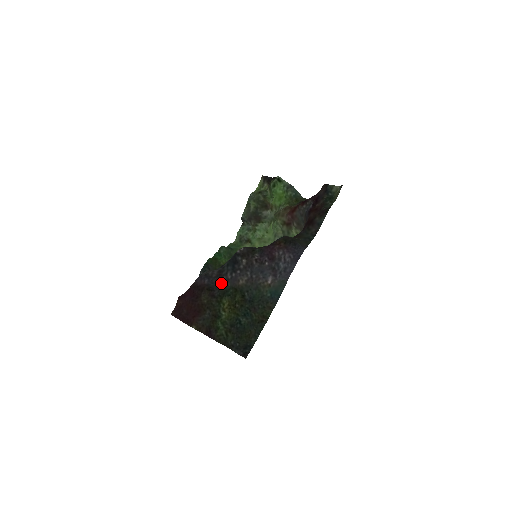
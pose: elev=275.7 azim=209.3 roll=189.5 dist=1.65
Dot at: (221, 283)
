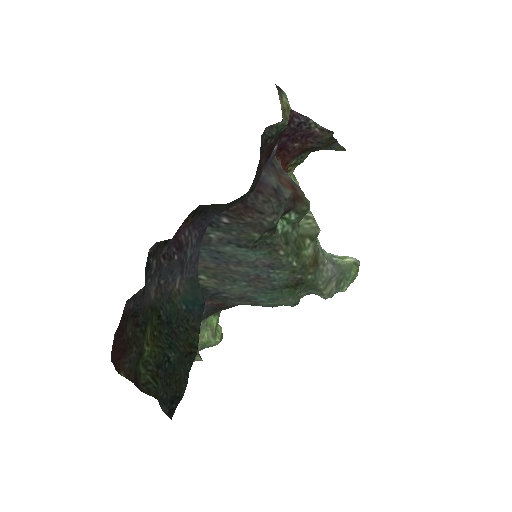
Dot at: (143, 303)
